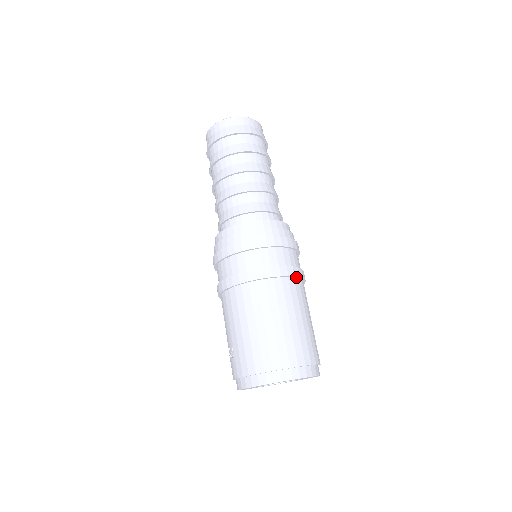
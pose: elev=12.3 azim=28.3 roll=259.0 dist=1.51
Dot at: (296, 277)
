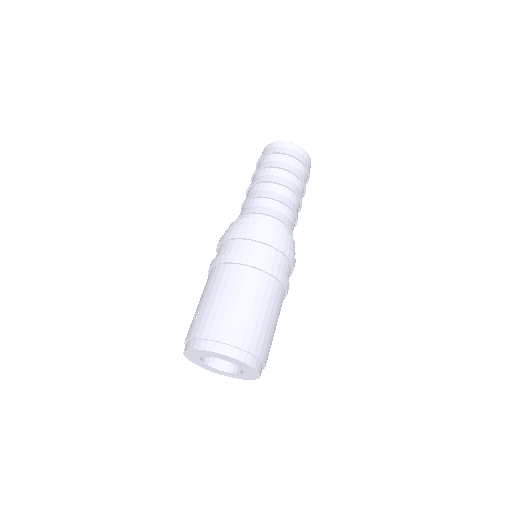
Dot at: (281, 283)
